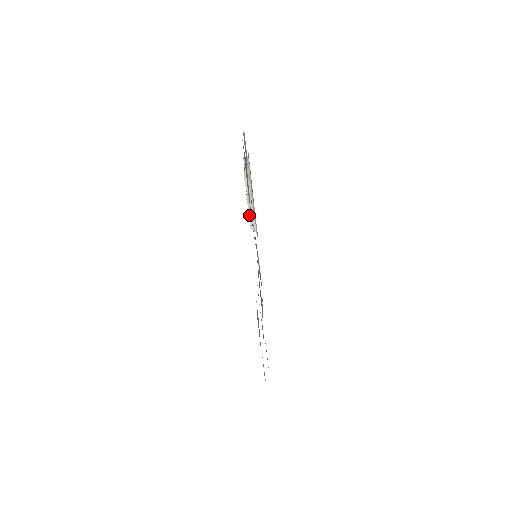
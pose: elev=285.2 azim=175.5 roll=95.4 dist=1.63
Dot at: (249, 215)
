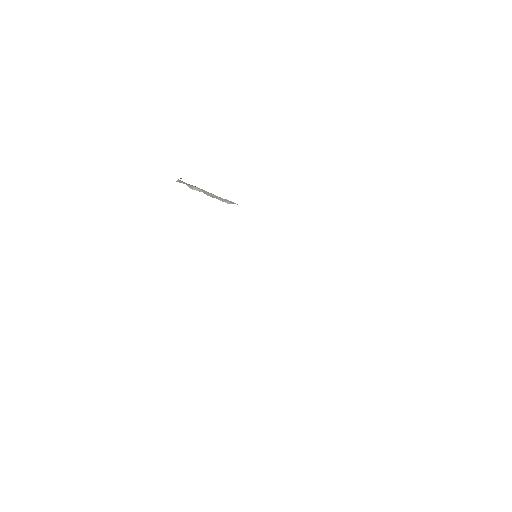
Dot at: (220, 200)
